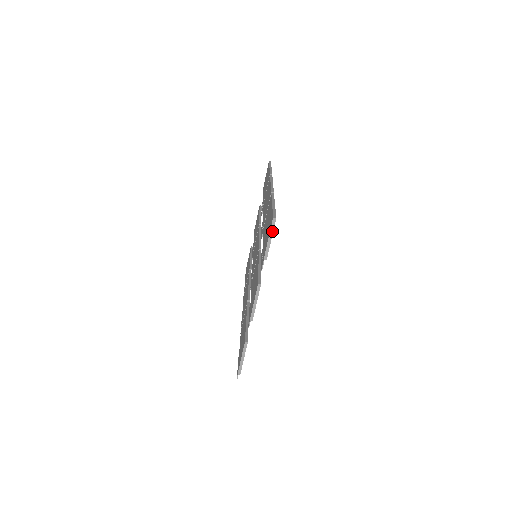
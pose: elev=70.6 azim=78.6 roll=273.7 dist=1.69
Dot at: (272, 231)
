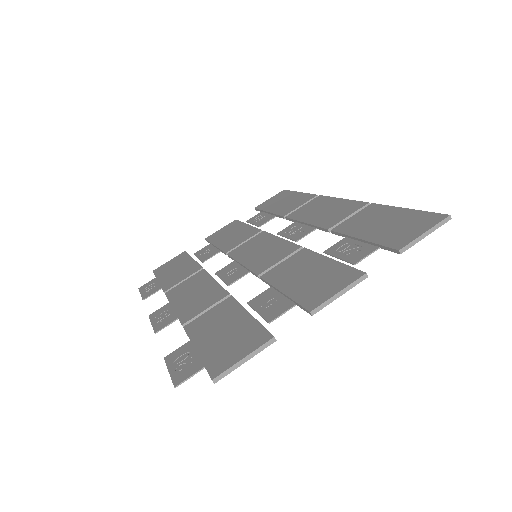
Dot at: (436, 228)
